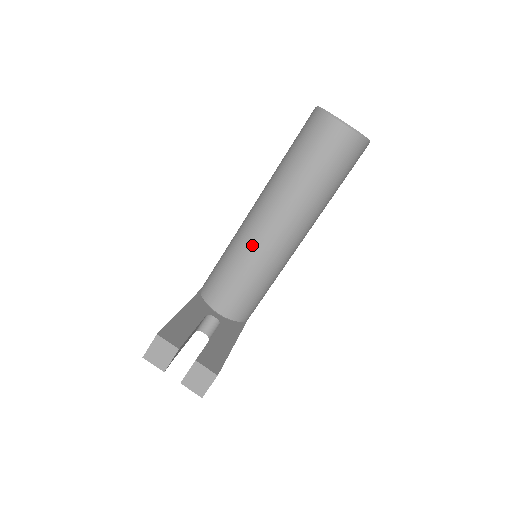
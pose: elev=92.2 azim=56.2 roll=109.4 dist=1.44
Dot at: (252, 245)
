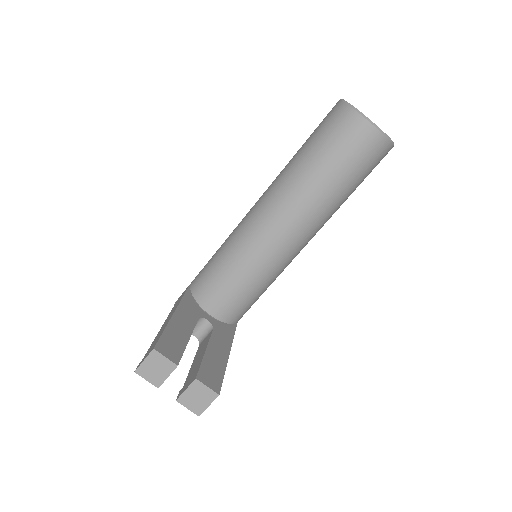
Dot at: (256, 246)
